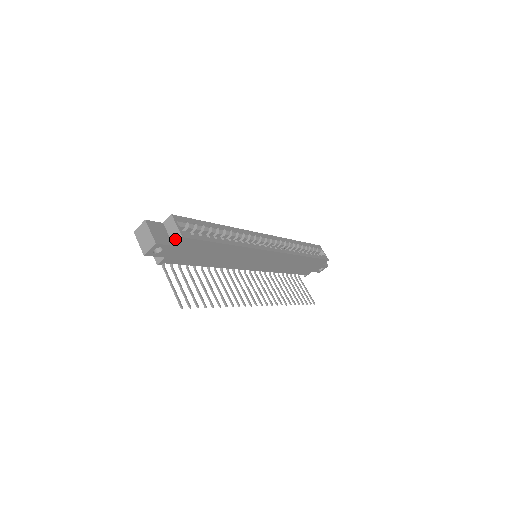
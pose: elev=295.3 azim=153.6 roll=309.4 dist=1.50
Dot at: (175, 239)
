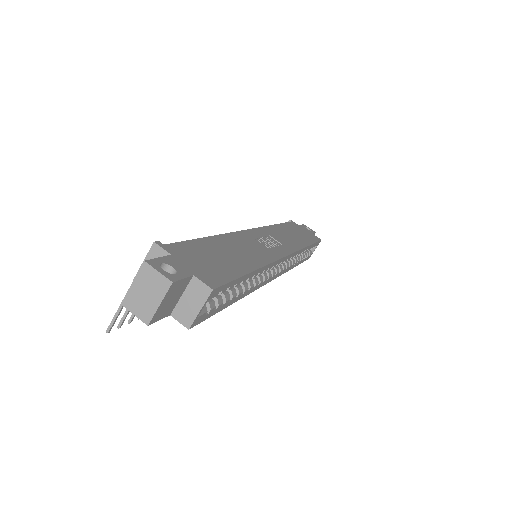
Dot at: (180, 315)
